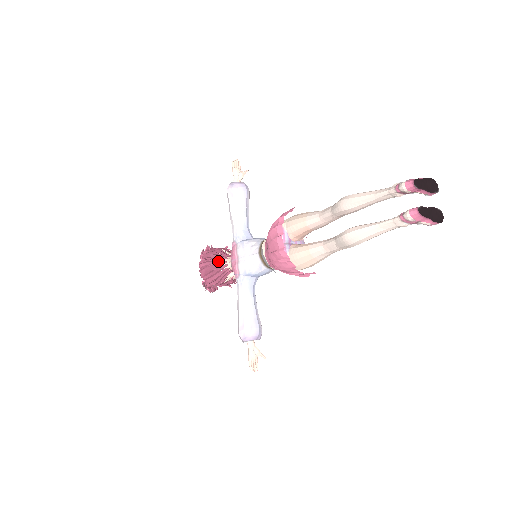
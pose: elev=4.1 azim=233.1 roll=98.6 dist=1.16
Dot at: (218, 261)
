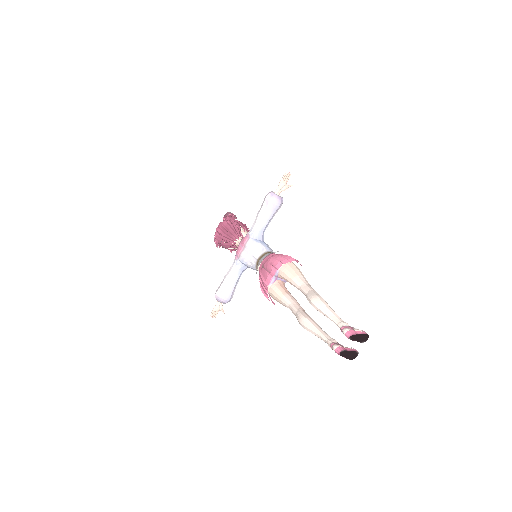
Dot at: (231, 236)
